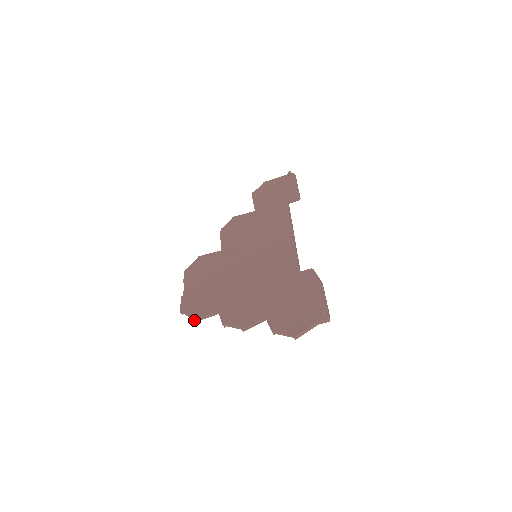
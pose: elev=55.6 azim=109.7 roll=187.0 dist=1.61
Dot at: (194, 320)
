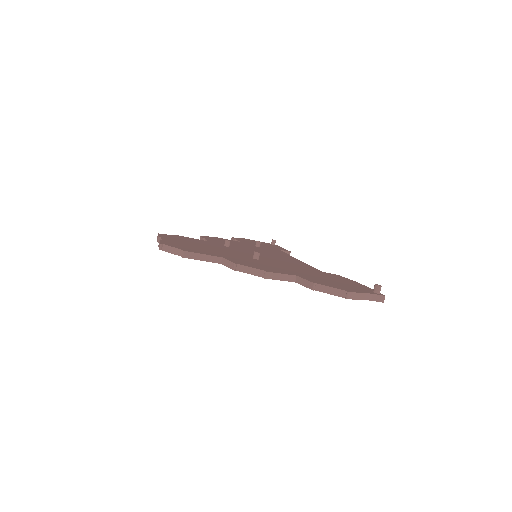
Dot at: (185, 253)
